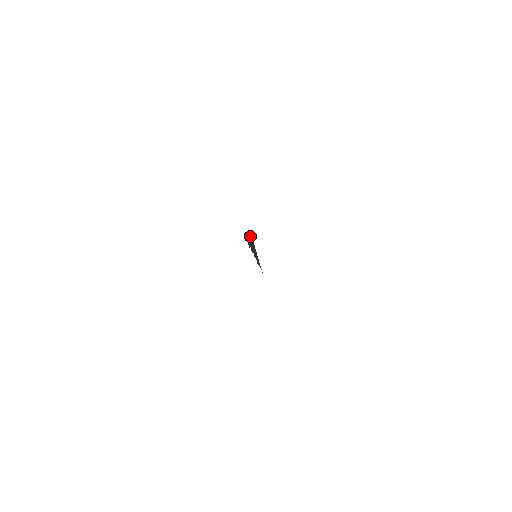
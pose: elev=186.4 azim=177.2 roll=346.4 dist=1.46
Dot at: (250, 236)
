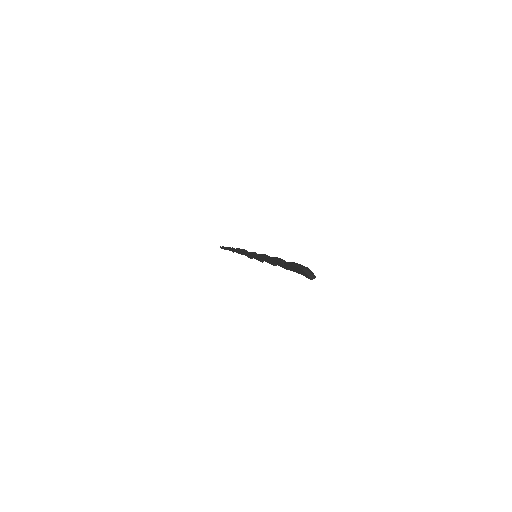
Dot at: (313, 274)
